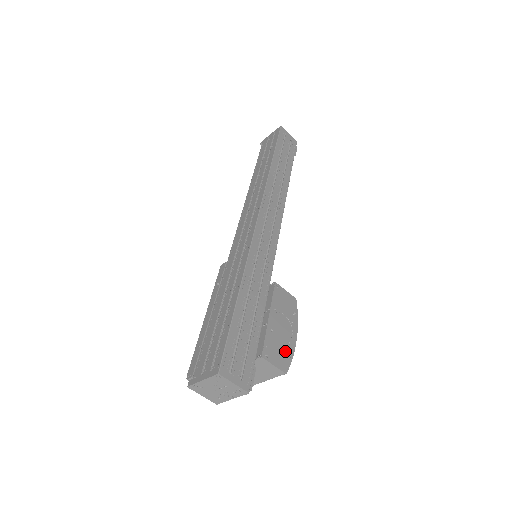
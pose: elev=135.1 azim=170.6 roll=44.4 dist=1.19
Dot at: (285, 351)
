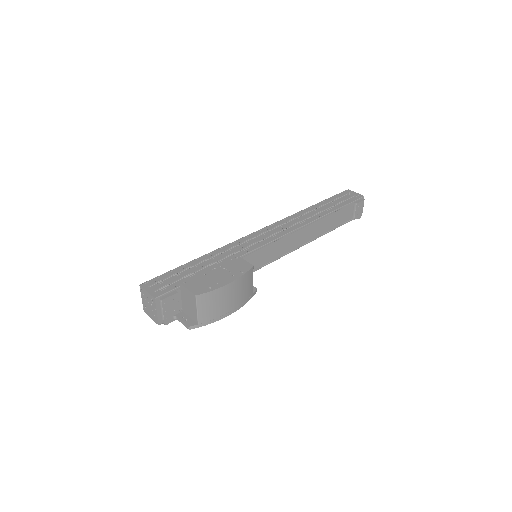
Dot at: (208, 286)
